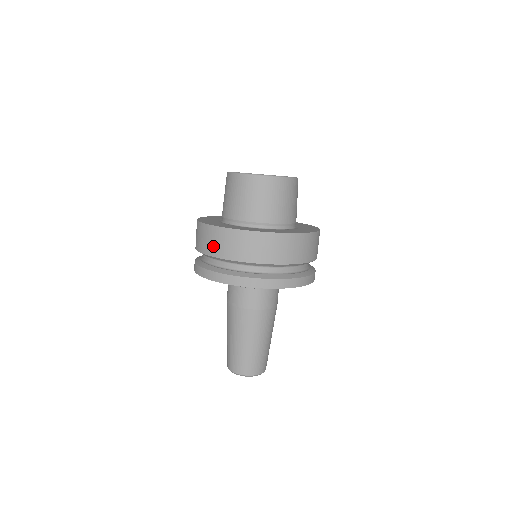
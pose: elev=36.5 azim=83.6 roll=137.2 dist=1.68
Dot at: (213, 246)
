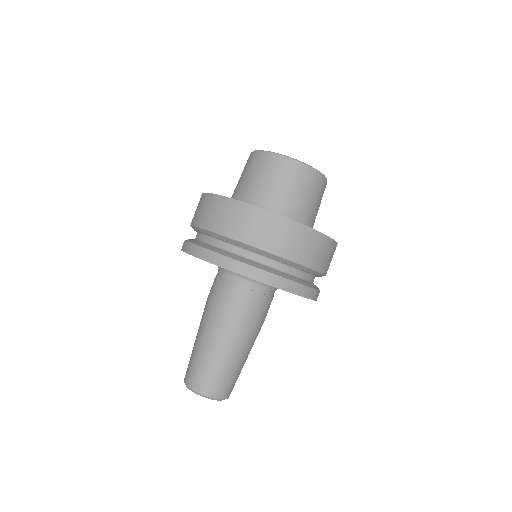
Dot at: (208, 217)
